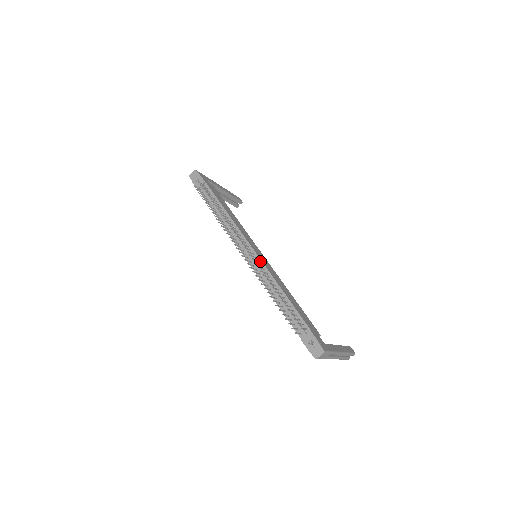
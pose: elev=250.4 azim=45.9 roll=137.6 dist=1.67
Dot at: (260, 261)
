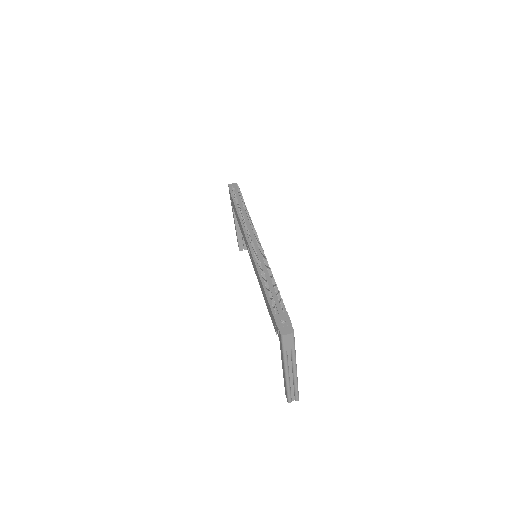
Dot at: occluded
